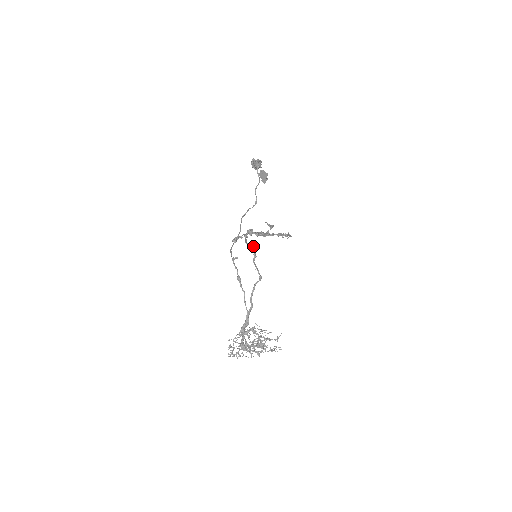
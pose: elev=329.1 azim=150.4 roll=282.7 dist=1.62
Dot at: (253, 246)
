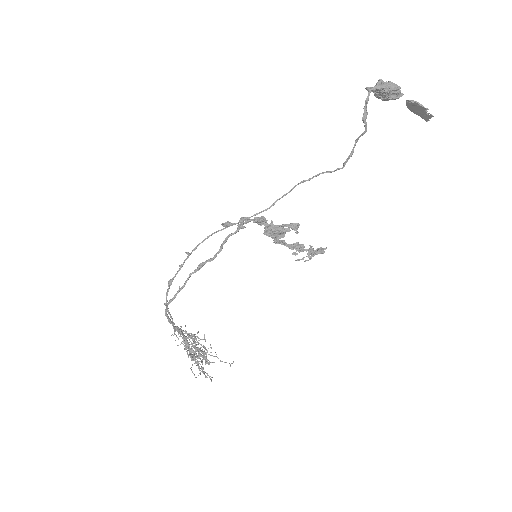
Dot at: (219, 250)
